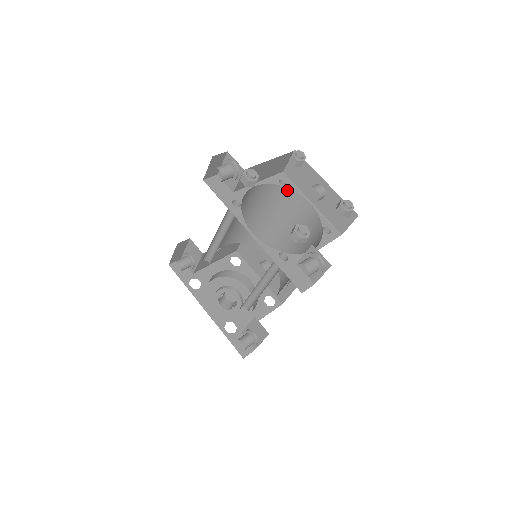
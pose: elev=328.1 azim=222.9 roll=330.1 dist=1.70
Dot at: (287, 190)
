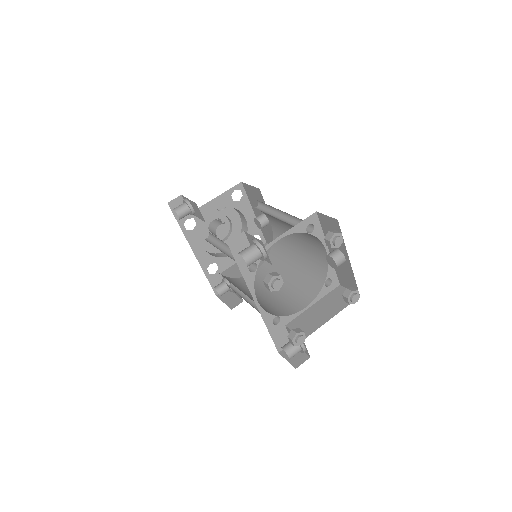
Dot at: (311, 234)
